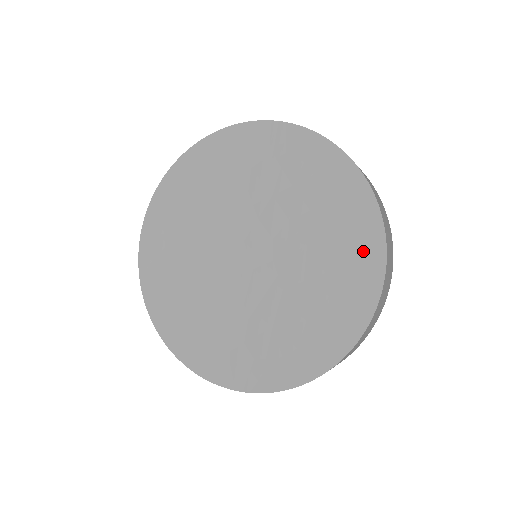
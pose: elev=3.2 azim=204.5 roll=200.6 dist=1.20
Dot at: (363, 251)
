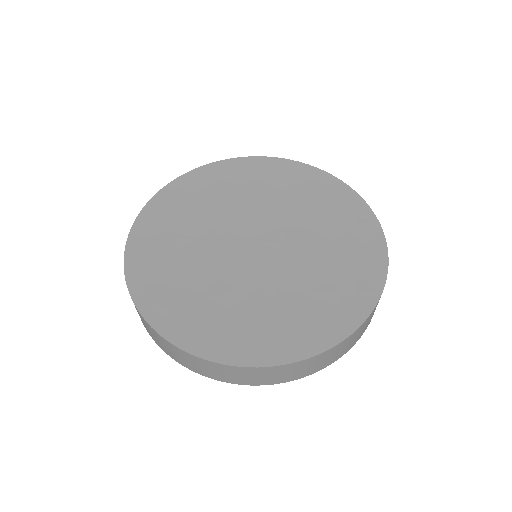
Dot at: (358, 220)
